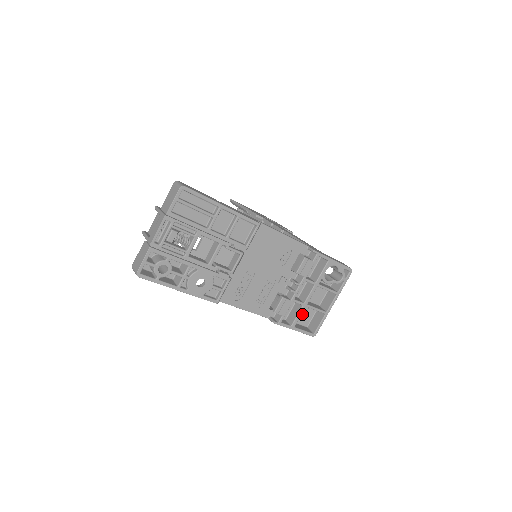
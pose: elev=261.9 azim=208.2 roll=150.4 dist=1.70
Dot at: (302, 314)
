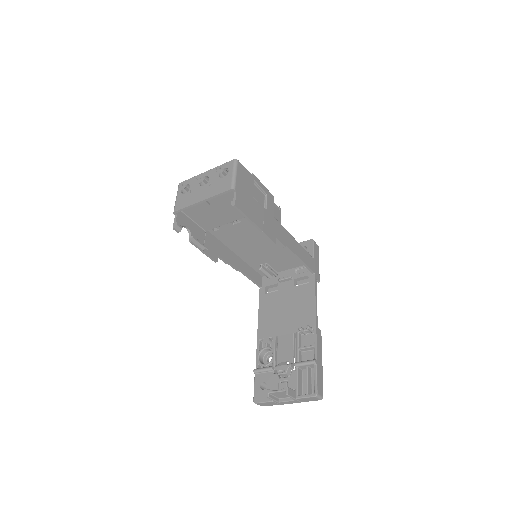
Dot at: occluded
